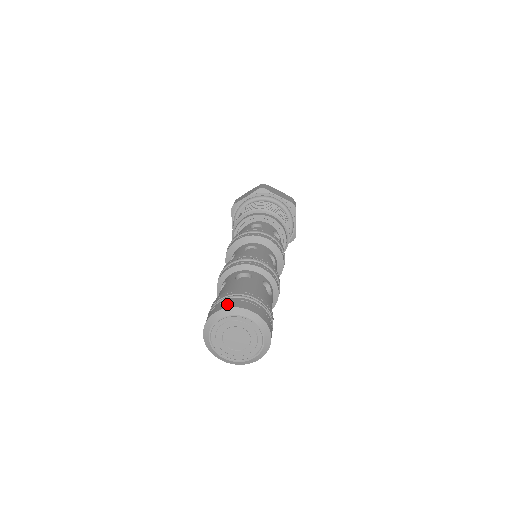
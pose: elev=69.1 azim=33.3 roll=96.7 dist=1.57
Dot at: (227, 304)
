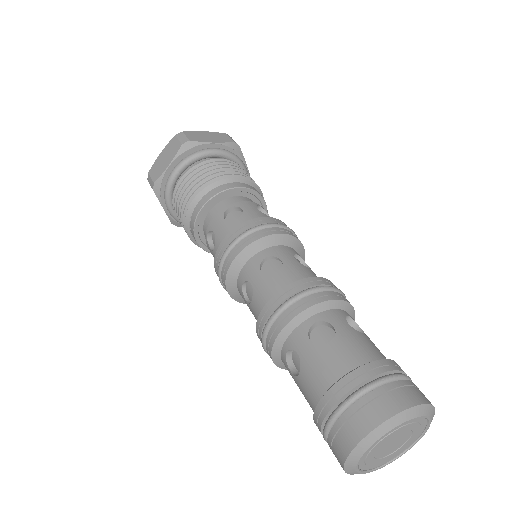
Dot at: (417, 394)
